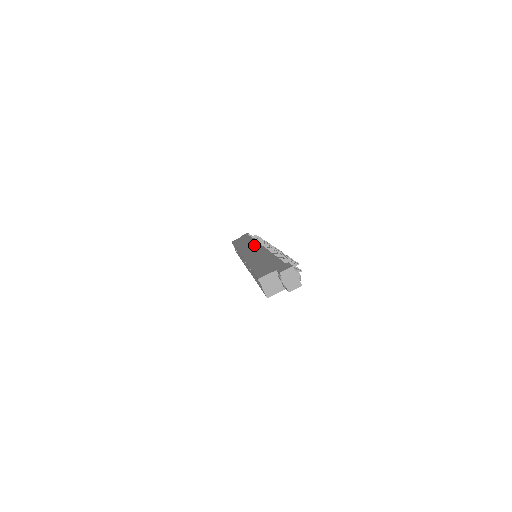
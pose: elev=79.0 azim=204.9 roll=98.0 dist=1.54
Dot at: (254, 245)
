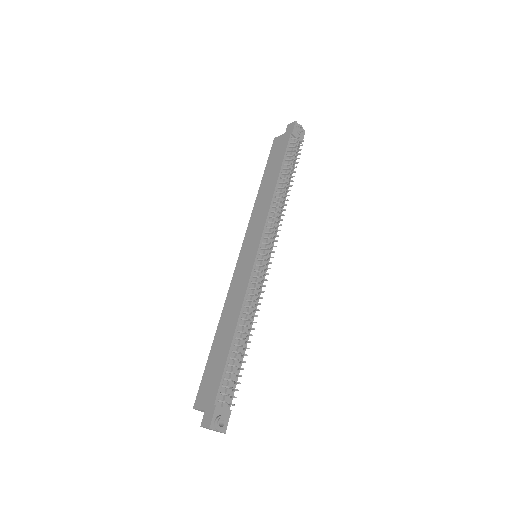
Dot at: (257, 234)
